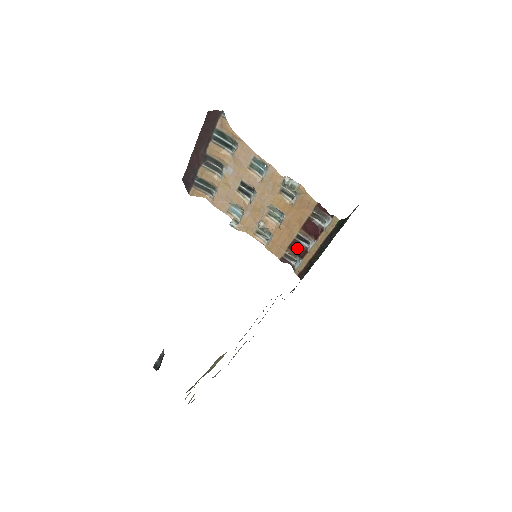
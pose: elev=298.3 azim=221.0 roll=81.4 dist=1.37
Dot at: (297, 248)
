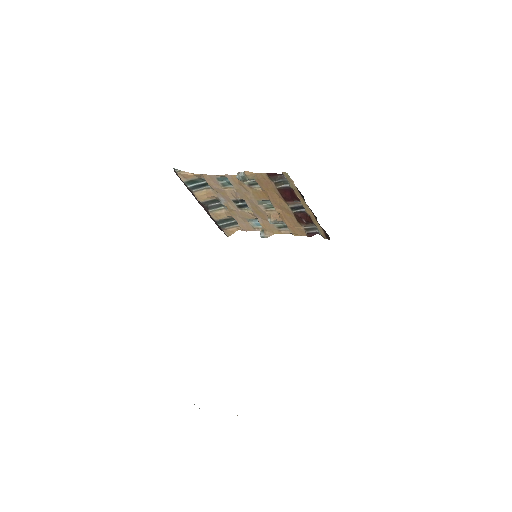
Dot at: (302, 218)
